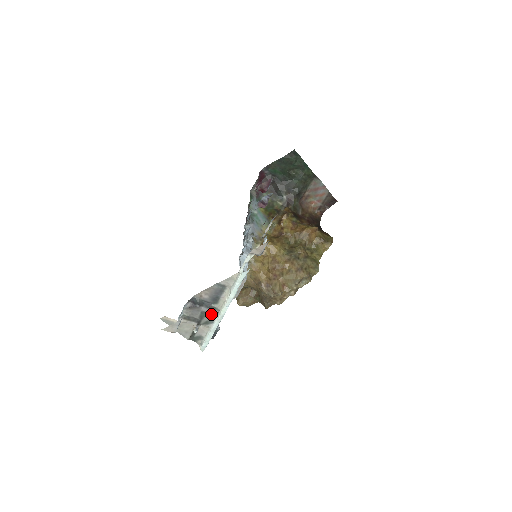
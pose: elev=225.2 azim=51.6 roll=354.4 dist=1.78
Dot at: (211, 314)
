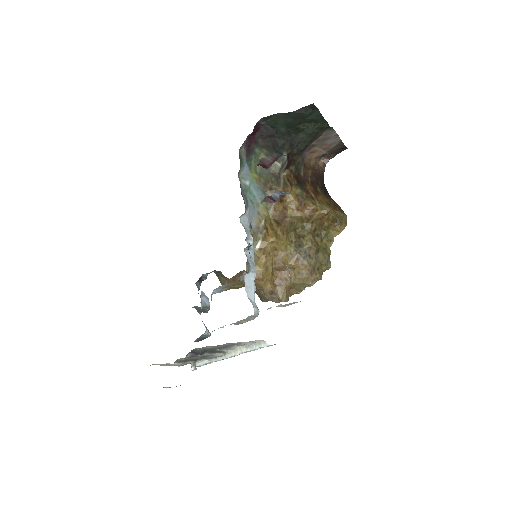
Dot at: (214, 356)
